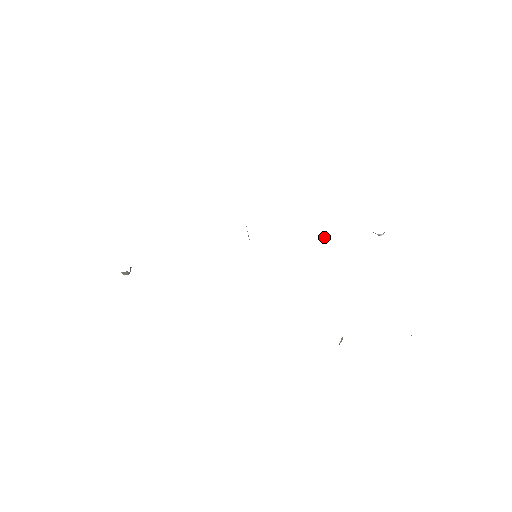
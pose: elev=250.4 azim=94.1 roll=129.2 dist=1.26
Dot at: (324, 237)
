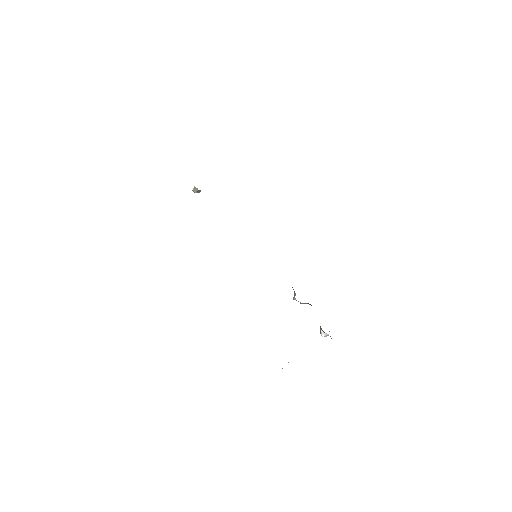
Dot at: (295, 295)
